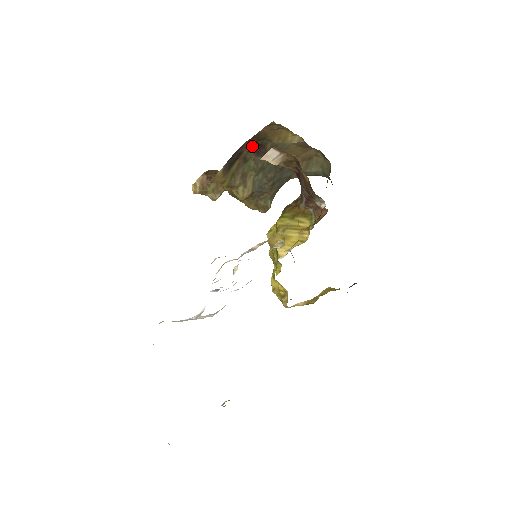
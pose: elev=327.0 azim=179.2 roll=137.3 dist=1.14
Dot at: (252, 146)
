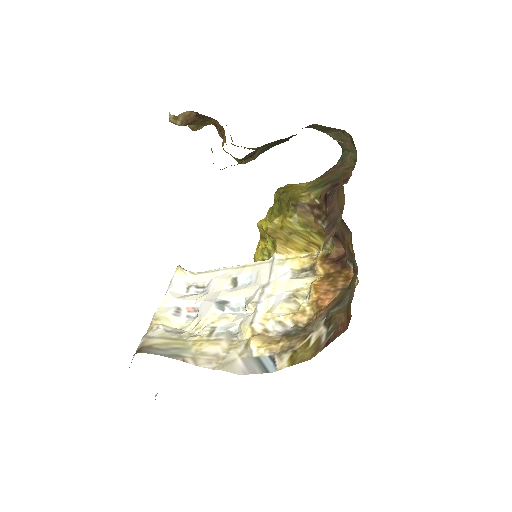
Dot at: (285, 141)
